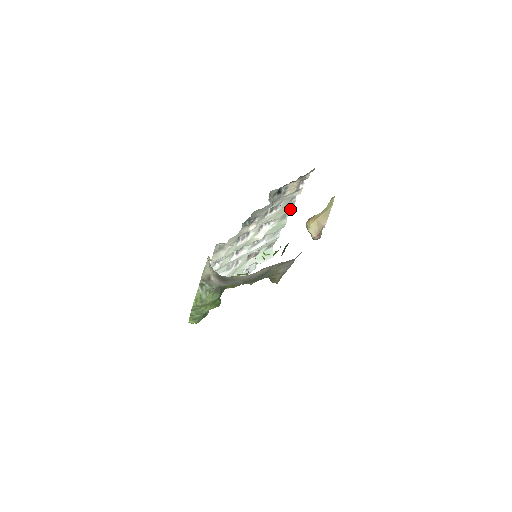
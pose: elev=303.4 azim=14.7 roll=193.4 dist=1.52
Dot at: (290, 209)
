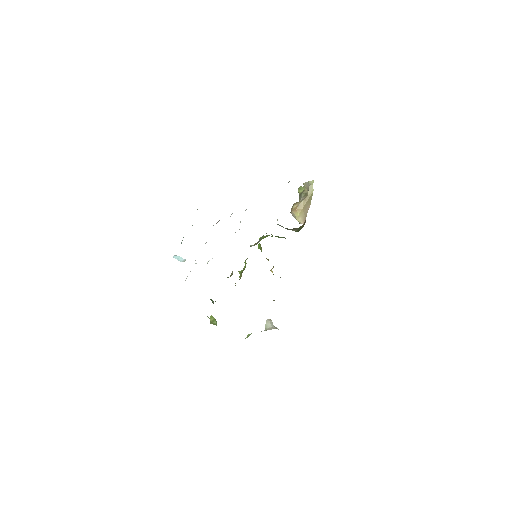
Dot at: occluded
